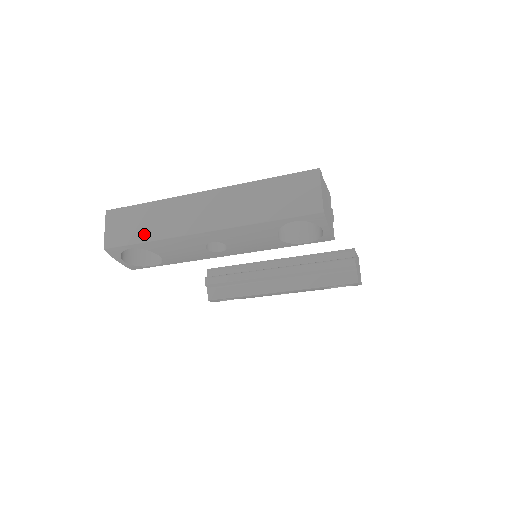
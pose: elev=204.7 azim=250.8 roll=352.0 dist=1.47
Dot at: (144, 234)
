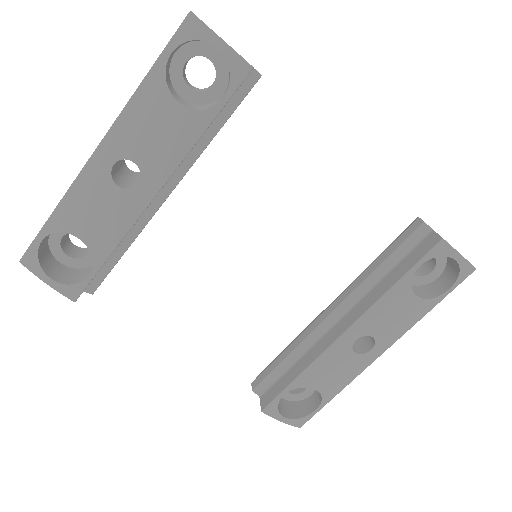
Dot at: occluded
